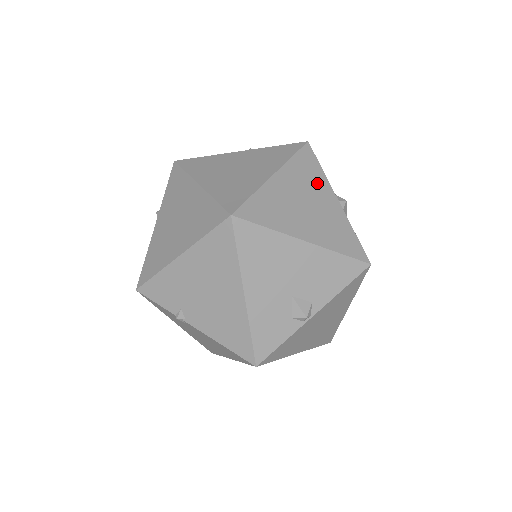
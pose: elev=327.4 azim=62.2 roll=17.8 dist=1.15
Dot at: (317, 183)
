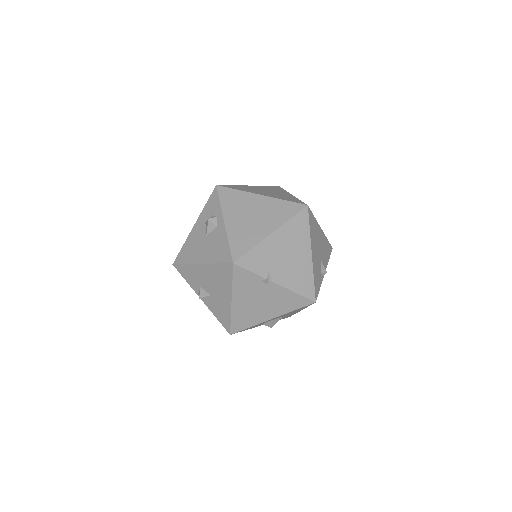
Dot at: occluded
